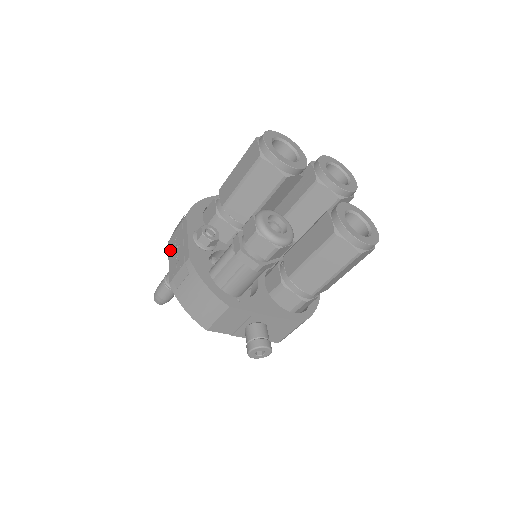
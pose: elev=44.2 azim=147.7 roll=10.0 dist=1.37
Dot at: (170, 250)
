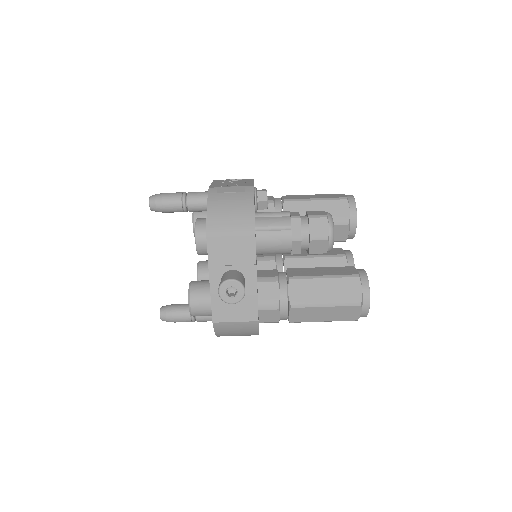
Dot at: (217, 181)
